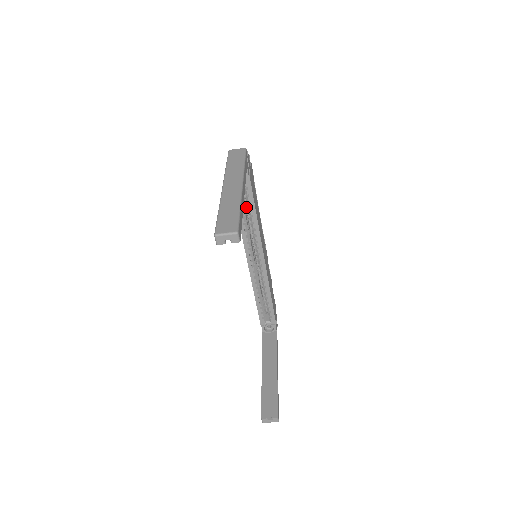
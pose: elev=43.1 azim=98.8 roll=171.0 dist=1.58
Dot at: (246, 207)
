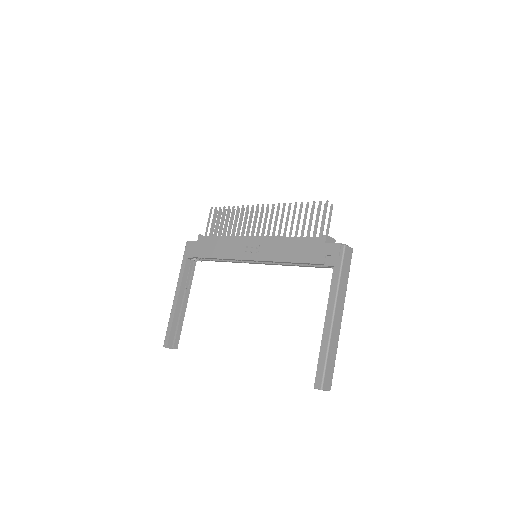
Dot at: occluded
